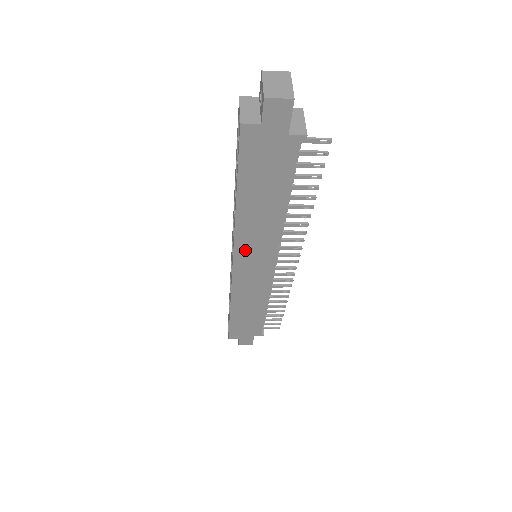
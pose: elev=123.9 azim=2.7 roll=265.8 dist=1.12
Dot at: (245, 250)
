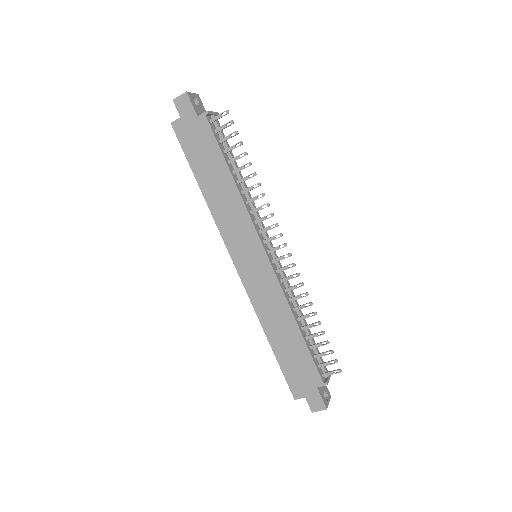
Dot at: (232, 239)
